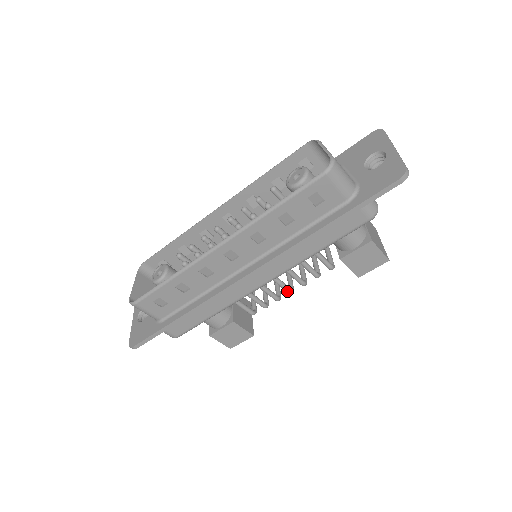
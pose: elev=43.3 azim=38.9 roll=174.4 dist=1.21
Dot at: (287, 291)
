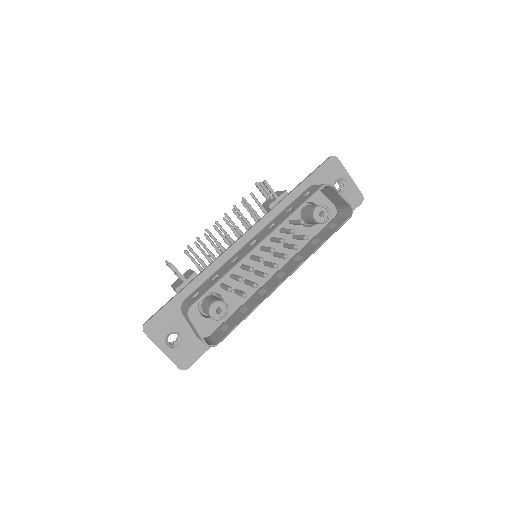
Dot at: occluded
